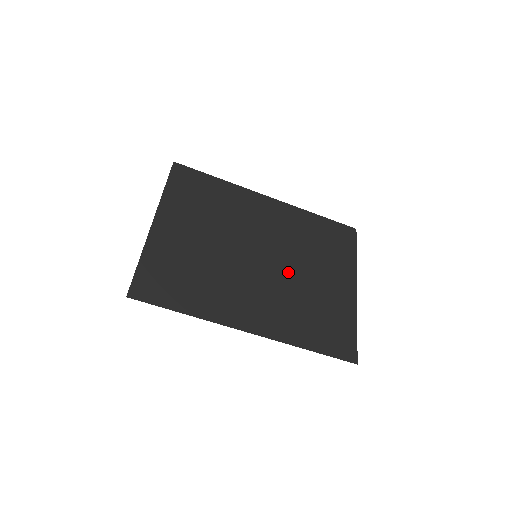
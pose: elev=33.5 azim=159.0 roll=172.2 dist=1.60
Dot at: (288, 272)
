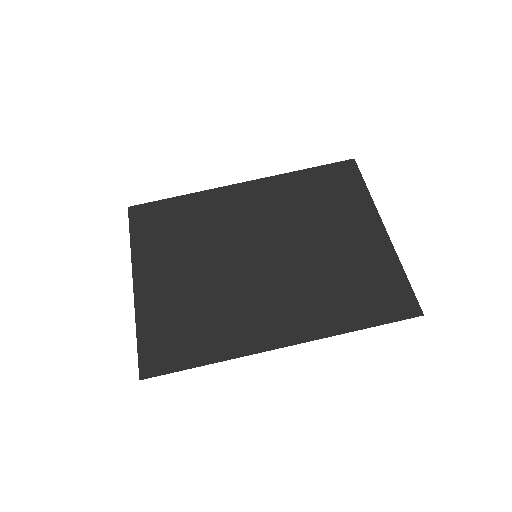
Dot at: (298, 254)
